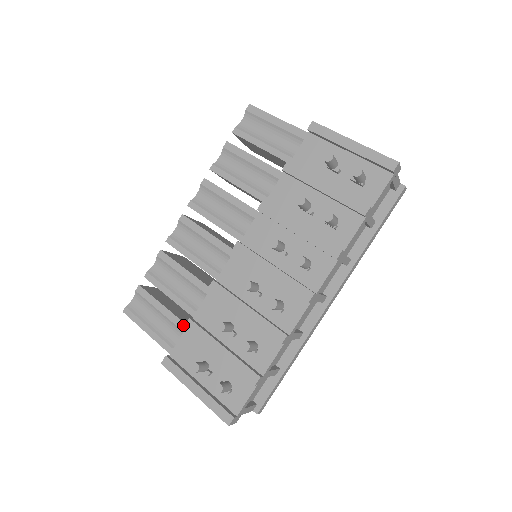
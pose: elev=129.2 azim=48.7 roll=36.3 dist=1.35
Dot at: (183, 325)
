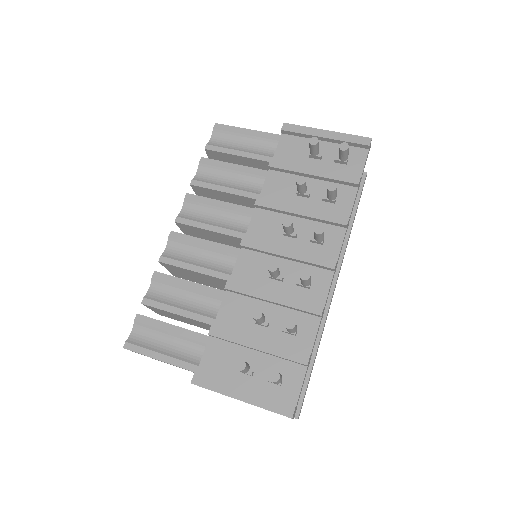
Dot at: (203, 337)
